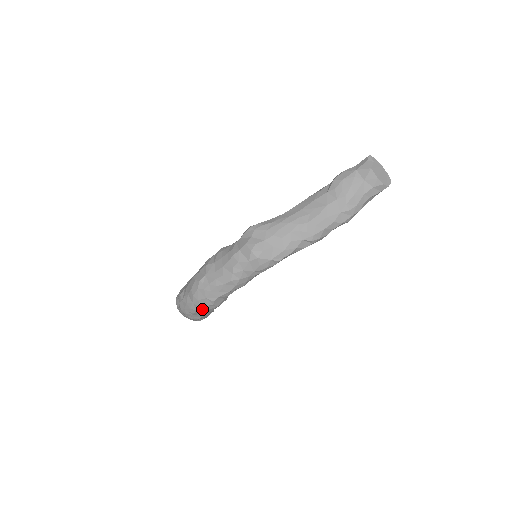
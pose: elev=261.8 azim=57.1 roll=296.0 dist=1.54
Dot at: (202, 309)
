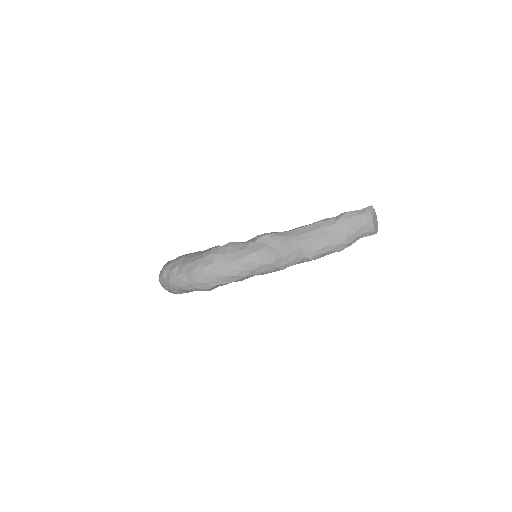
Dot at: (195, 289)
